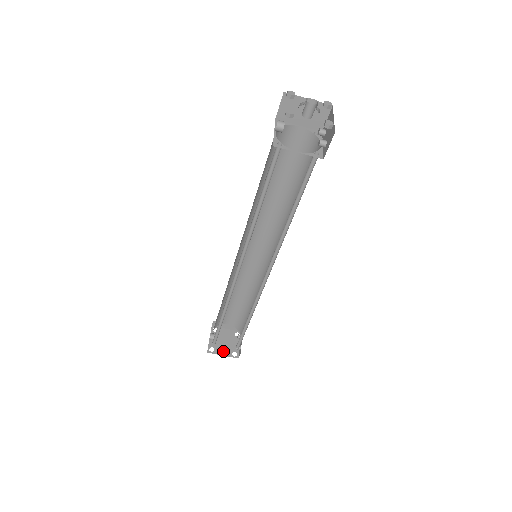
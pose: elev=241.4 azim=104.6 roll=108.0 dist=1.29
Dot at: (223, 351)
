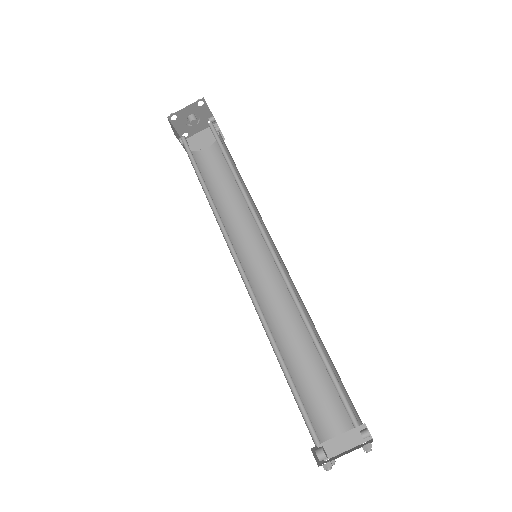
Dot at: occluded
